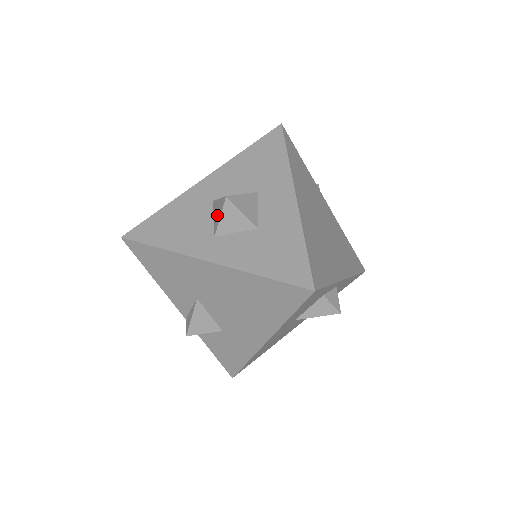
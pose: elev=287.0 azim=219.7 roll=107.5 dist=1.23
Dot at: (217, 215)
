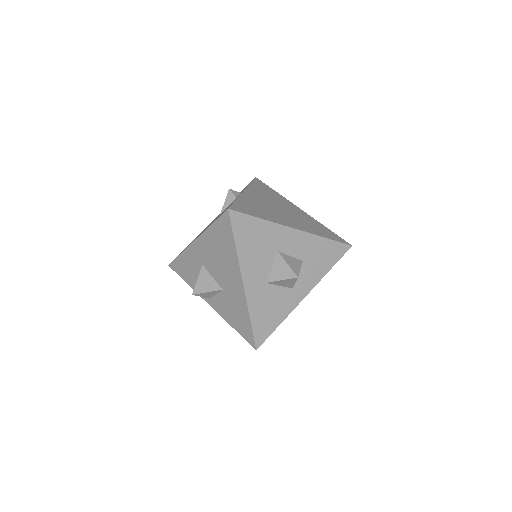
Dot at: (288, 284)
